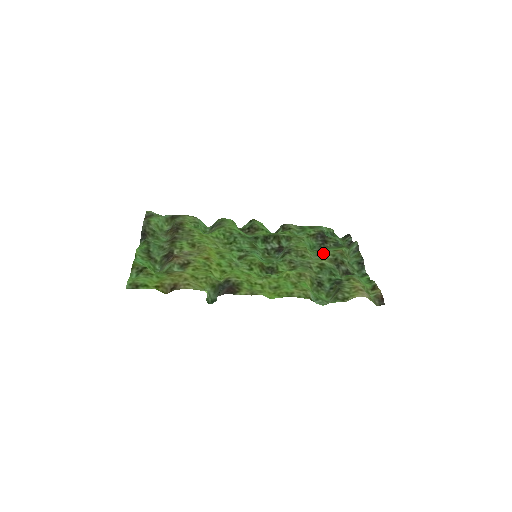
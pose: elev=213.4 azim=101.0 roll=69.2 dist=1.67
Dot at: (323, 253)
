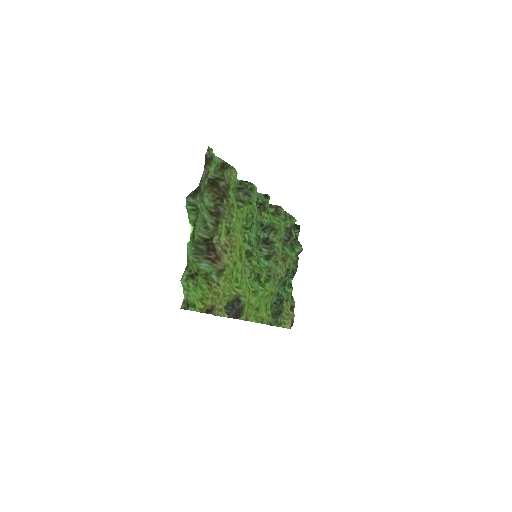
Dot at: (286, 261)
